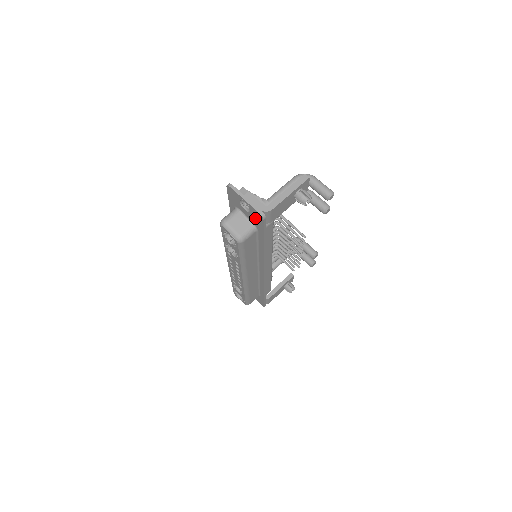
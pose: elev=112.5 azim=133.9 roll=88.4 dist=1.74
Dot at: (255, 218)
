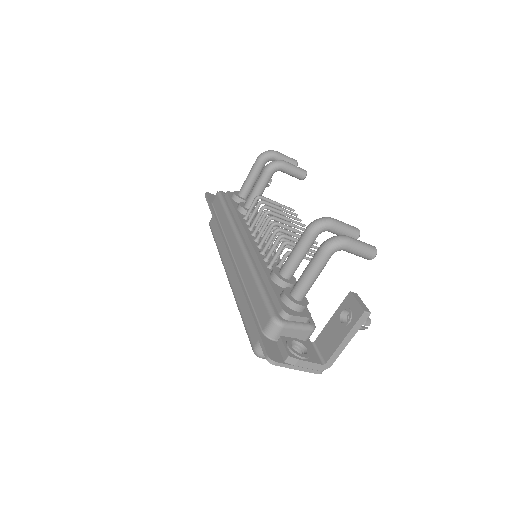
Dot at: occluded
